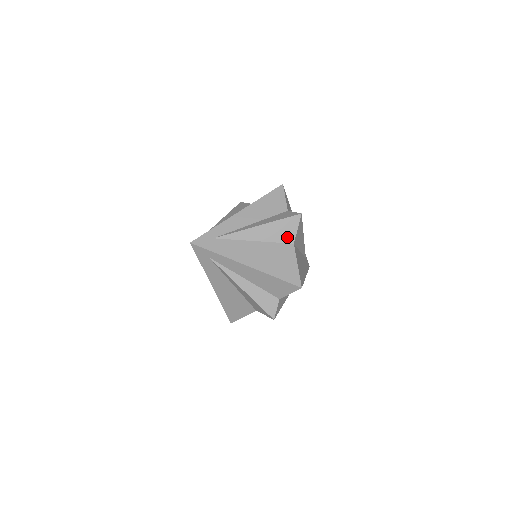
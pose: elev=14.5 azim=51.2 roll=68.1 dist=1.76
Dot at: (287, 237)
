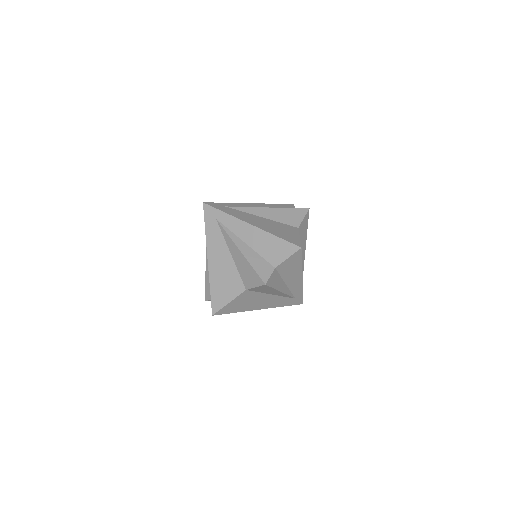
Dot at: (293, 222)
